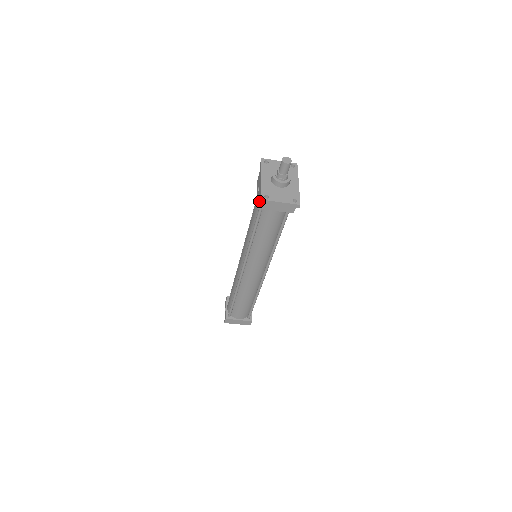
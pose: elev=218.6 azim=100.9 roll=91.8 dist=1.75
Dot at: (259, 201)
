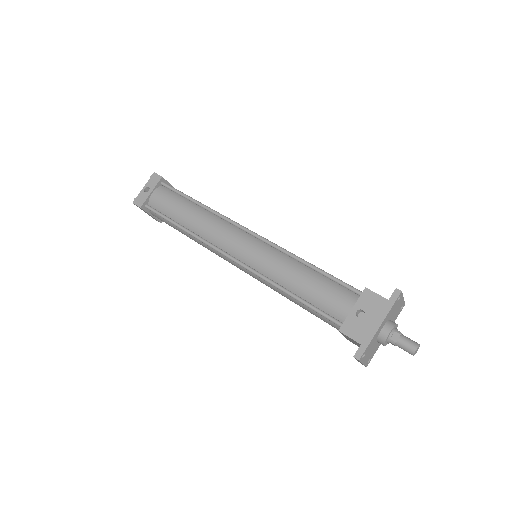
Dot at: (351, 338)
